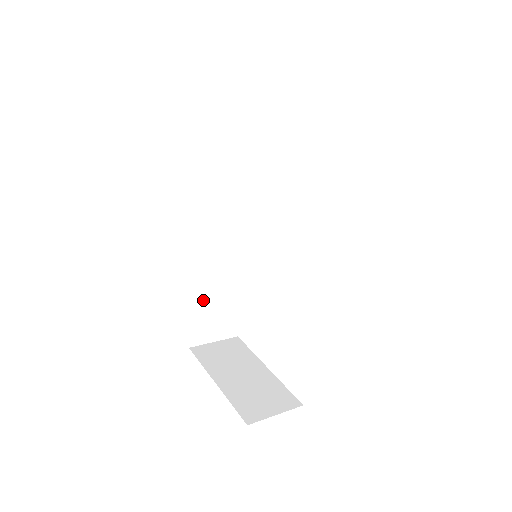
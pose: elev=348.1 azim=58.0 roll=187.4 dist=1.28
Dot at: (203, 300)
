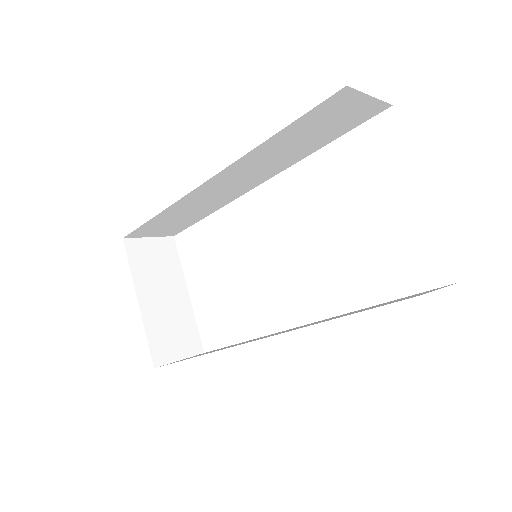
Dot at: (167, 216)
